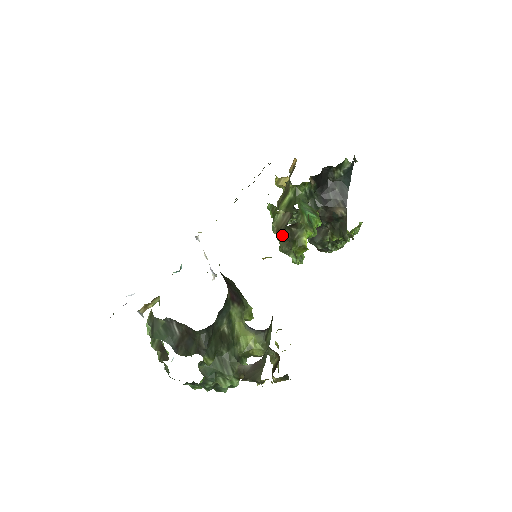
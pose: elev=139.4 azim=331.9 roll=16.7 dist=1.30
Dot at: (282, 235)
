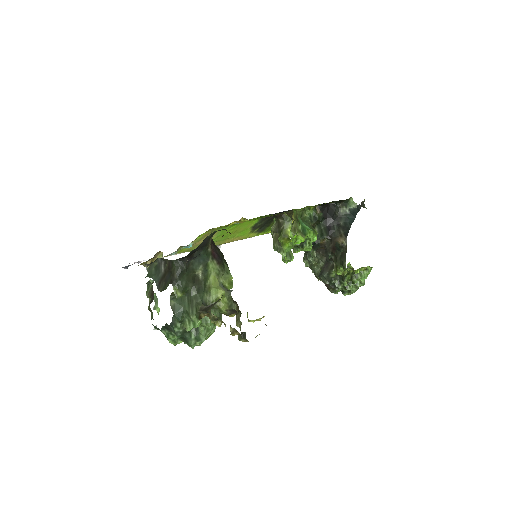
Dot at: (273, 227)
